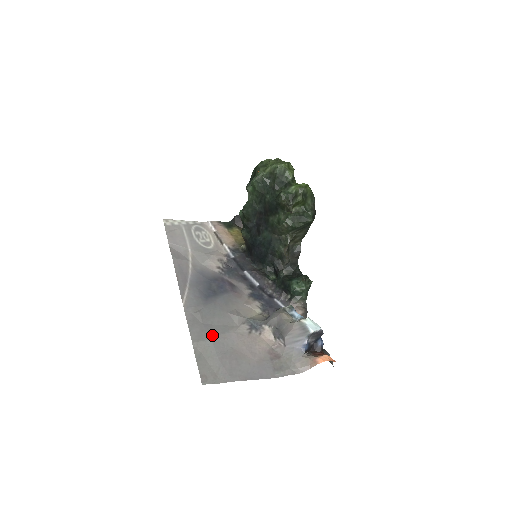
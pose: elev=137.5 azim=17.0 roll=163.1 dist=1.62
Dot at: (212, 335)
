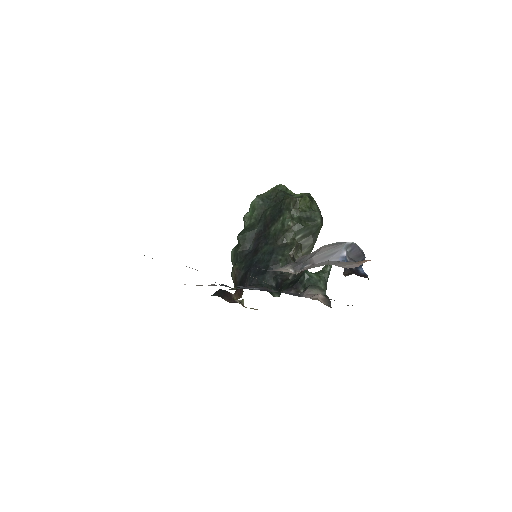
Dot at: occluded
